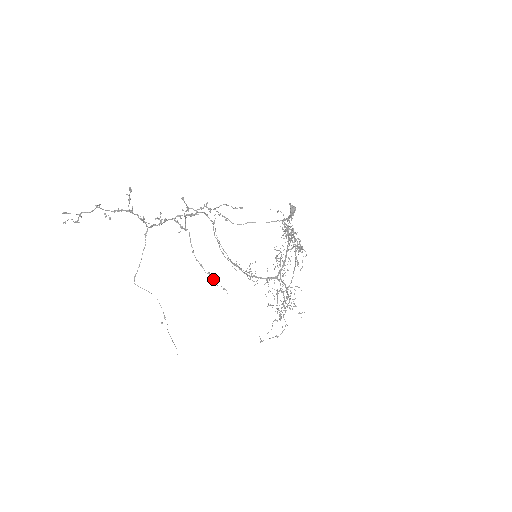
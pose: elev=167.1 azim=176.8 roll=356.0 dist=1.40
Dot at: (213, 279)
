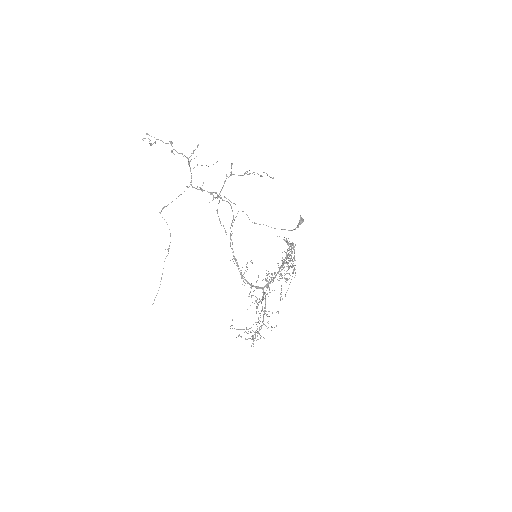
Dot at: (225, 230)
